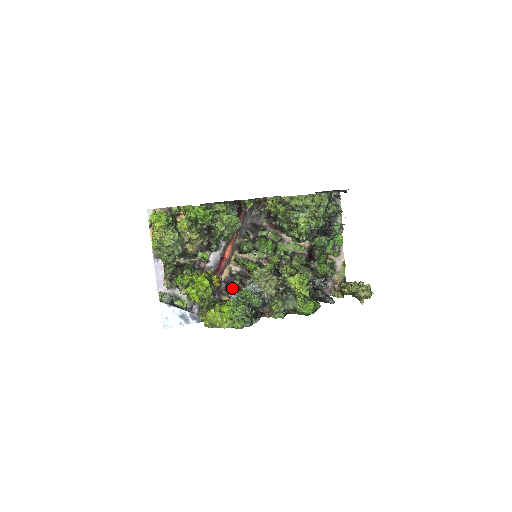
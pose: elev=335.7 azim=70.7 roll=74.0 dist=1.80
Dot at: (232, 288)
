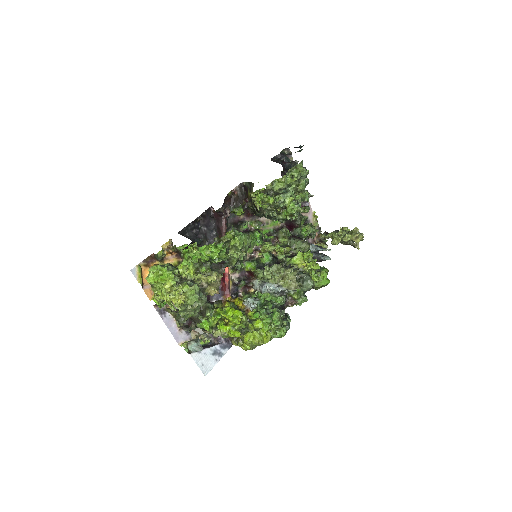
Dot at: (240, 296)
